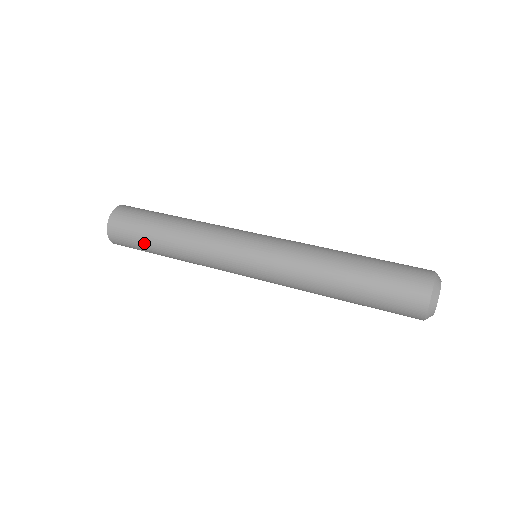
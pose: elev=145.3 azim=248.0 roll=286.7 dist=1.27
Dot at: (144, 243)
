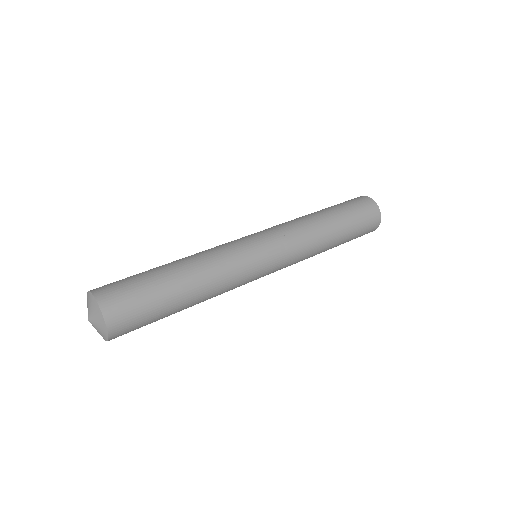
Dot at: (152, 285)
